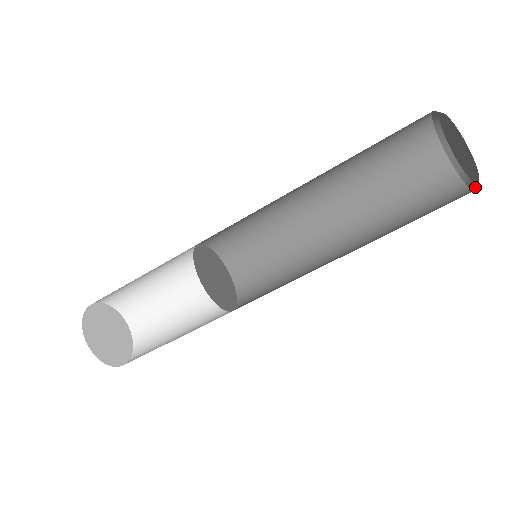
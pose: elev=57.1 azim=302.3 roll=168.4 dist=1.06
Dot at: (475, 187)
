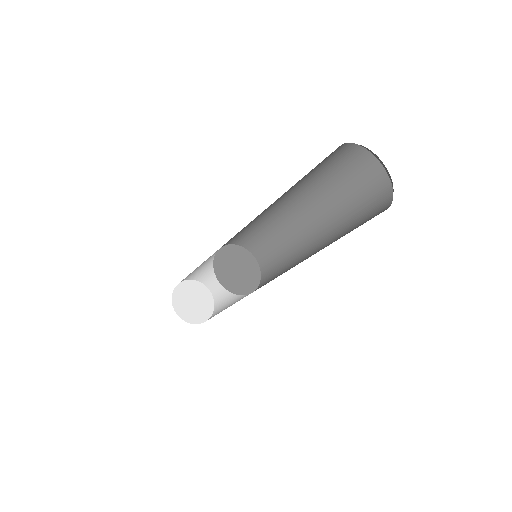
Dot at: occluded
